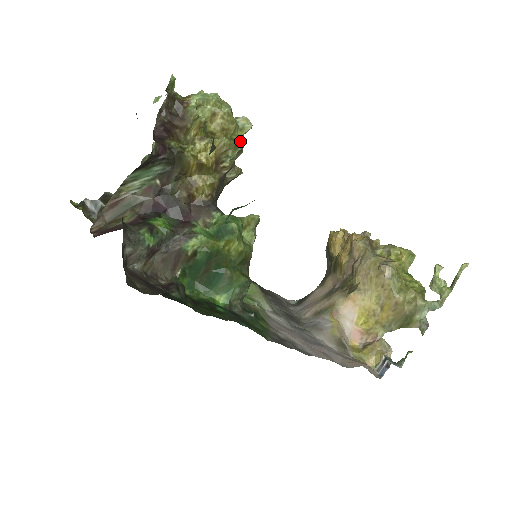
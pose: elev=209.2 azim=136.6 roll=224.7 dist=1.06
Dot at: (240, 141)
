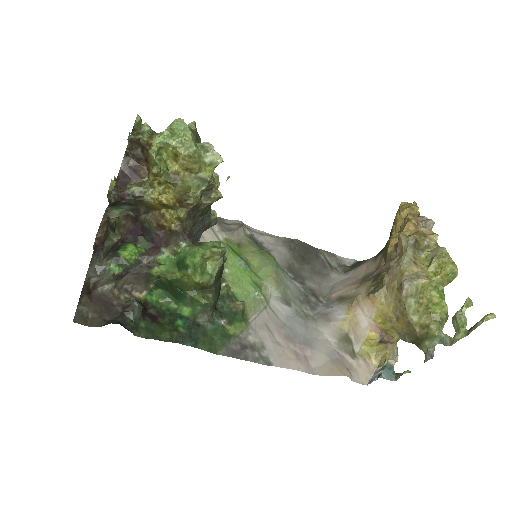
Dot at: (207, 177)
